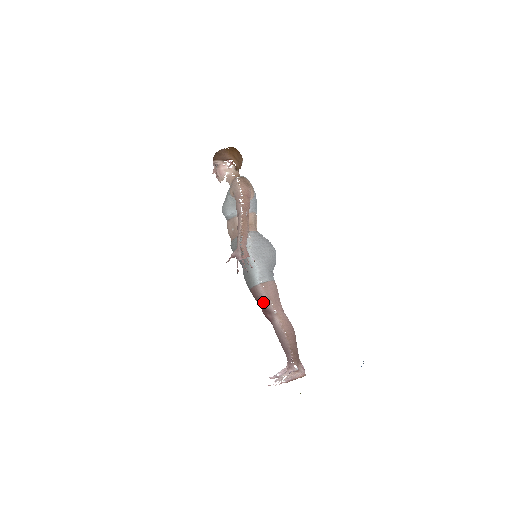
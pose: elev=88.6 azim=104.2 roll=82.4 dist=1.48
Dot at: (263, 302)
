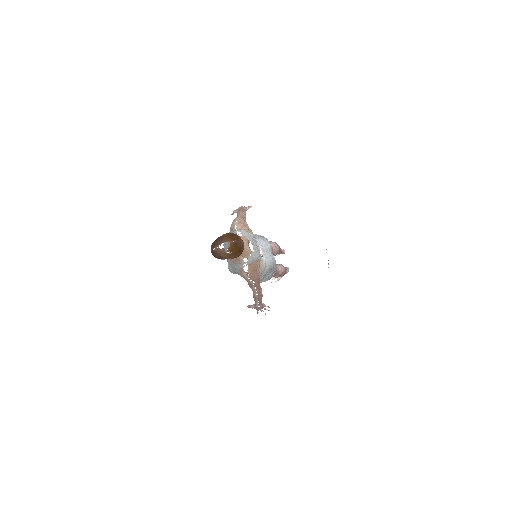
Dot at: occluded
